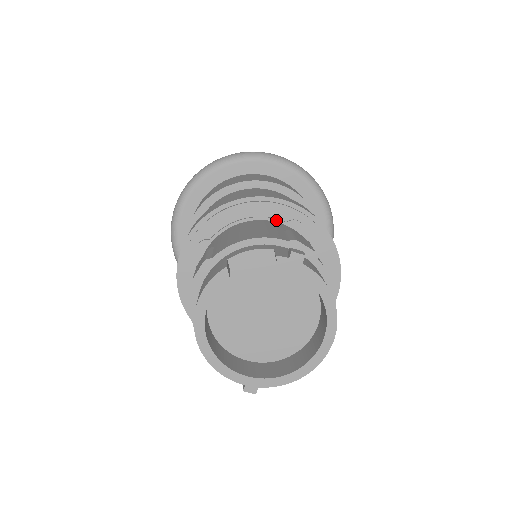
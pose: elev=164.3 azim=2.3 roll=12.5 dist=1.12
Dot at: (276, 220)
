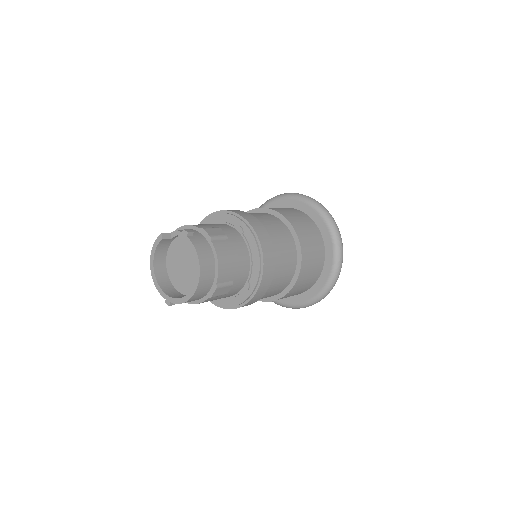
Dot at: (230, 225)
